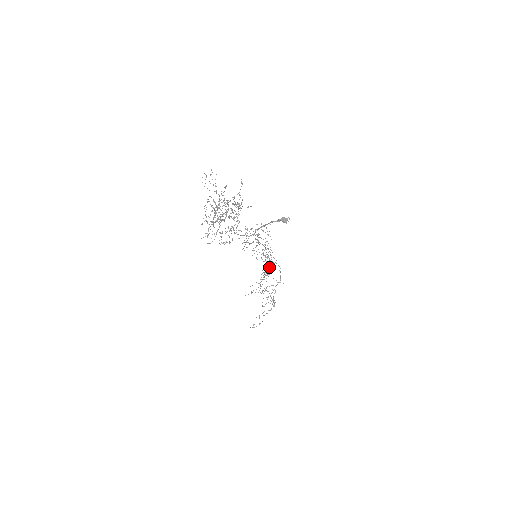
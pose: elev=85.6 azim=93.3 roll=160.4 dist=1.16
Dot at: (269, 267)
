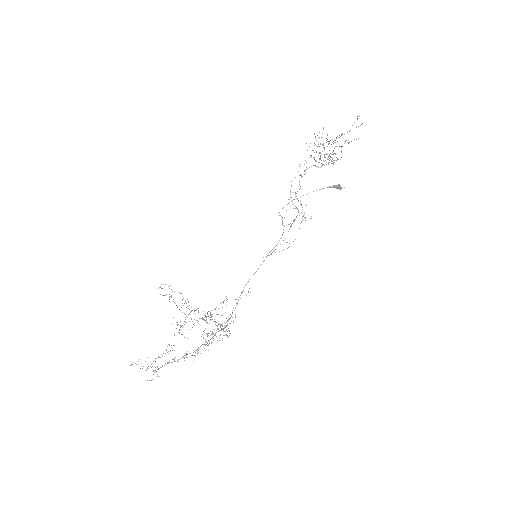
Dot at: occluded
